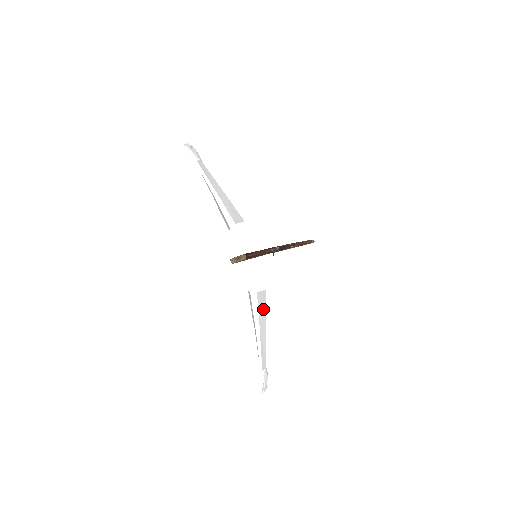
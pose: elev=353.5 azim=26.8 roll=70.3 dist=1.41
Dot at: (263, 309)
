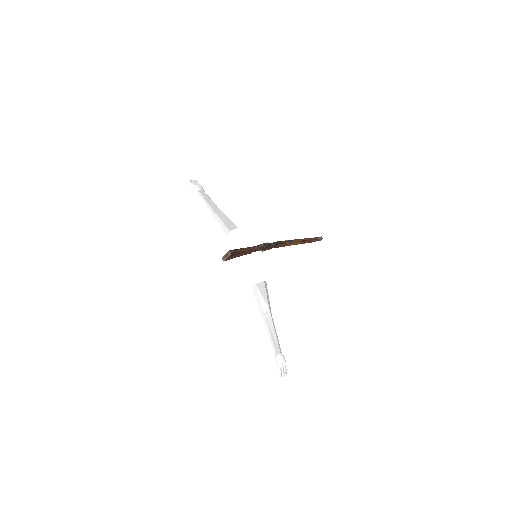
Dot at: (264, 298)
